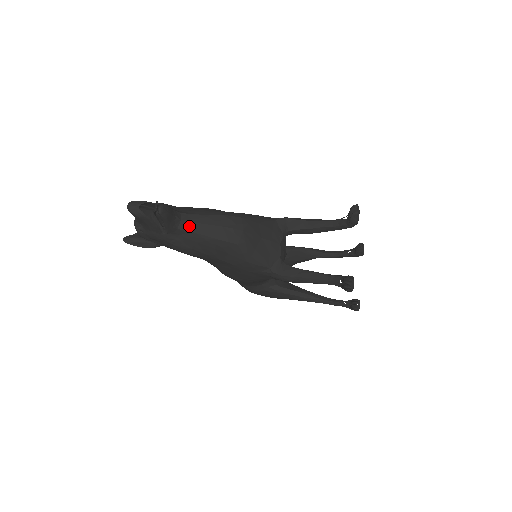
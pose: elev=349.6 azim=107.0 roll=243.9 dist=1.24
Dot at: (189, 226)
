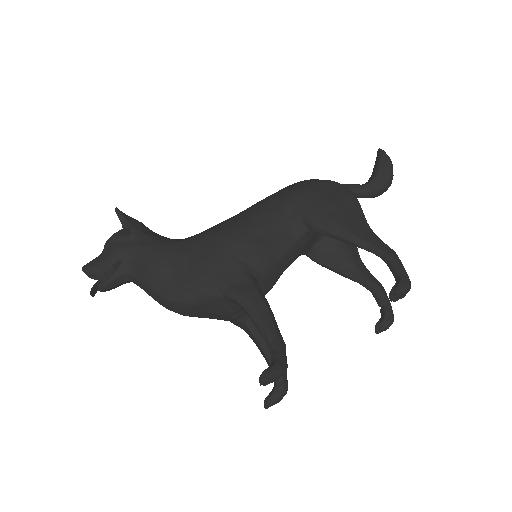
Dot at: (139, 286)
